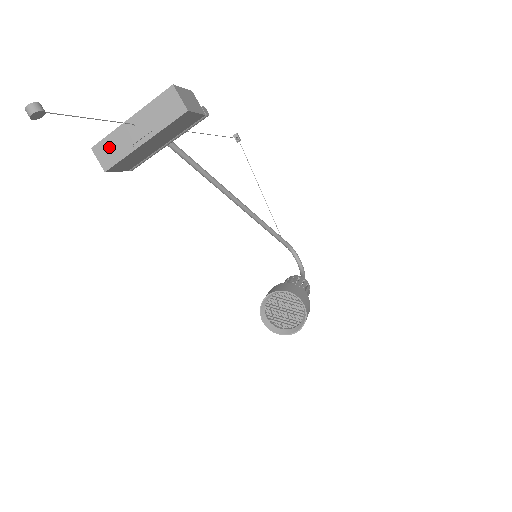
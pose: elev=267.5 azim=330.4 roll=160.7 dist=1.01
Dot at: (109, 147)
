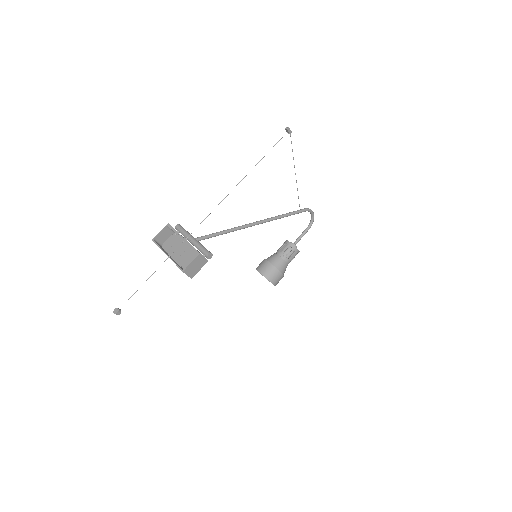
Dot at: occluded
